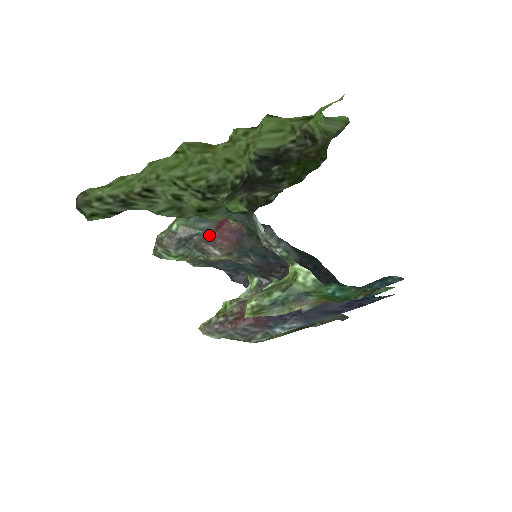
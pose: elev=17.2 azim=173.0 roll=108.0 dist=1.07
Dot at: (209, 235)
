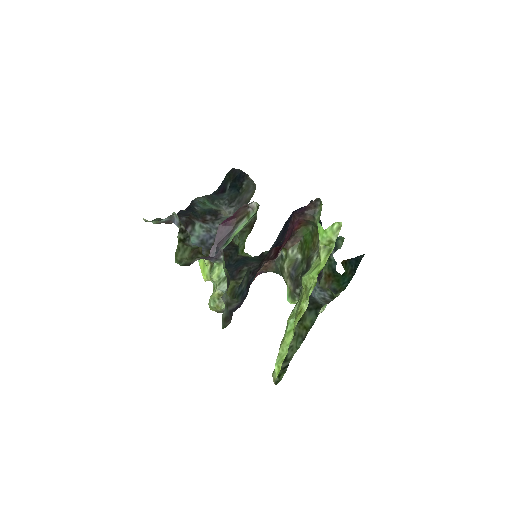
Dot at: occluded
